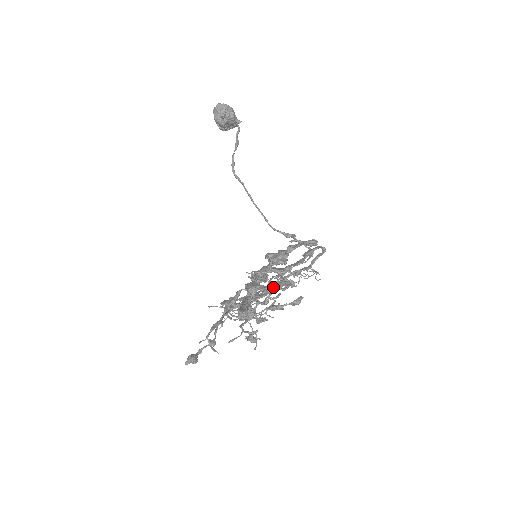
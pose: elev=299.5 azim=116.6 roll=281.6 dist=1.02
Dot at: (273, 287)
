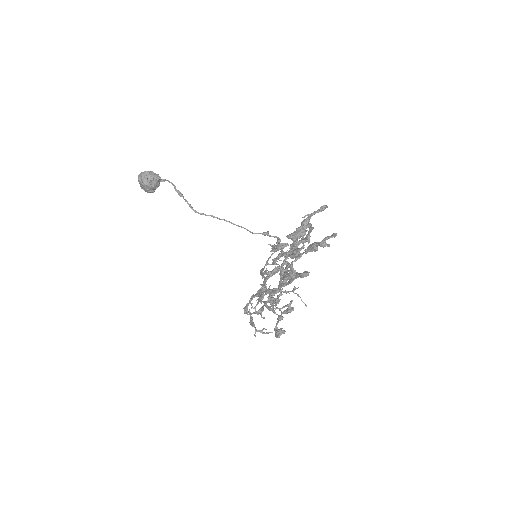
Dot at: (271, 275)
